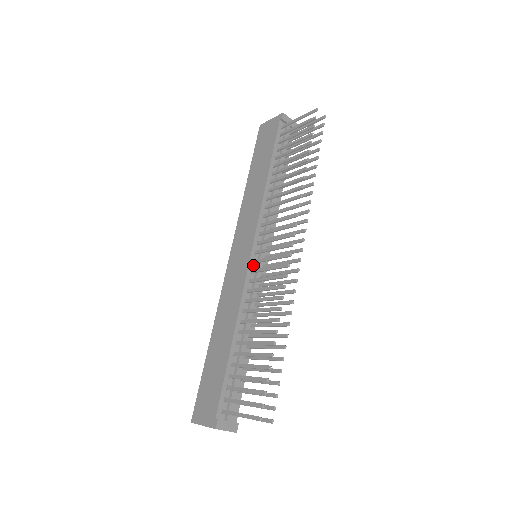
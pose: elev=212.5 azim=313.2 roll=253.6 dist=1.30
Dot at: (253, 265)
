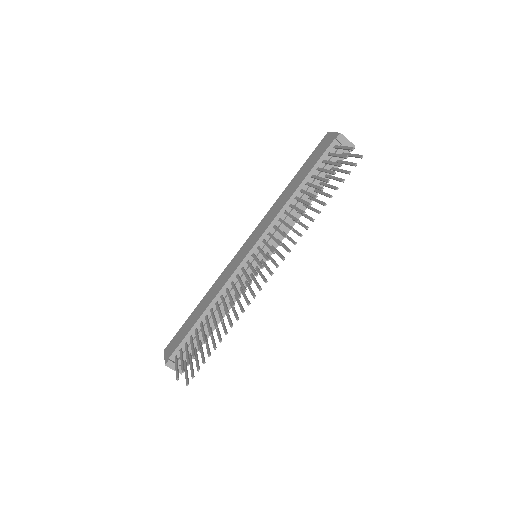
Dot at: (246, 264)
